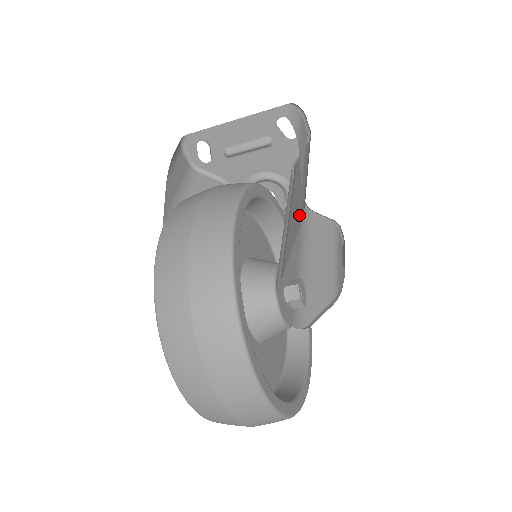
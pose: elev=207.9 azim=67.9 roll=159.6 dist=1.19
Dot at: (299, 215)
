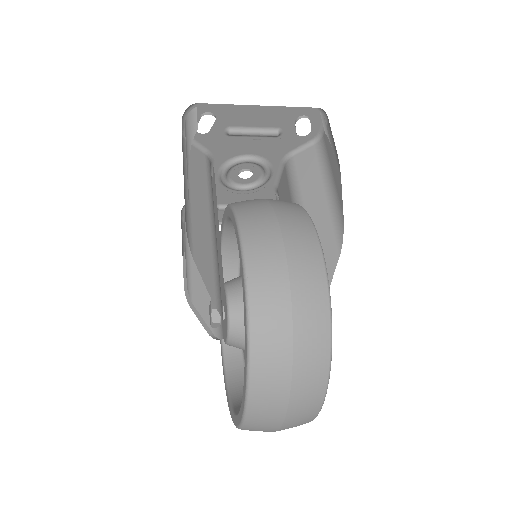
Dot at: (331, 244)
